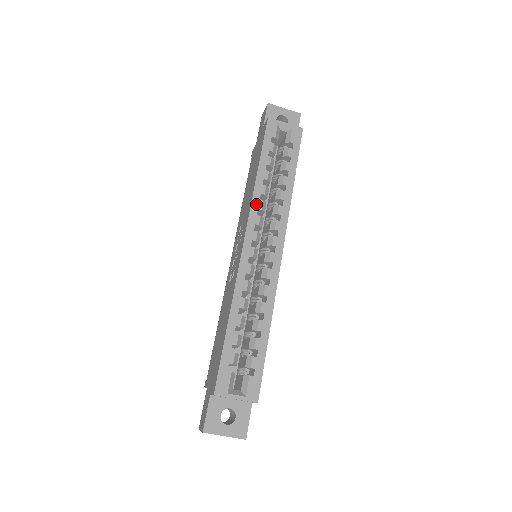
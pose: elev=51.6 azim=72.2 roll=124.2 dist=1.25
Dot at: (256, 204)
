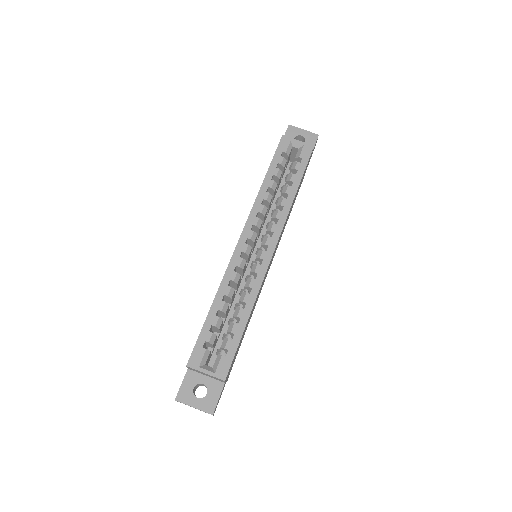
Dot at: (257, 208)
